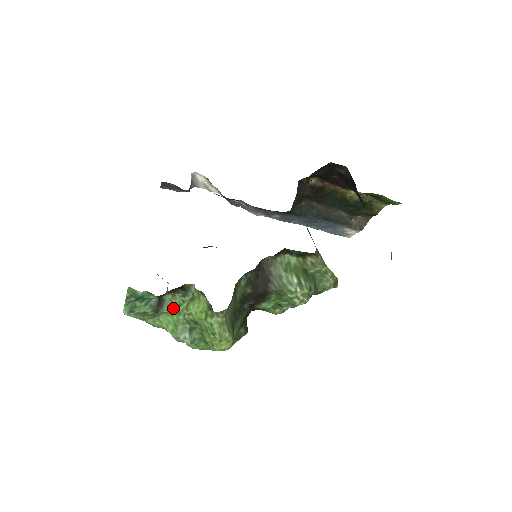
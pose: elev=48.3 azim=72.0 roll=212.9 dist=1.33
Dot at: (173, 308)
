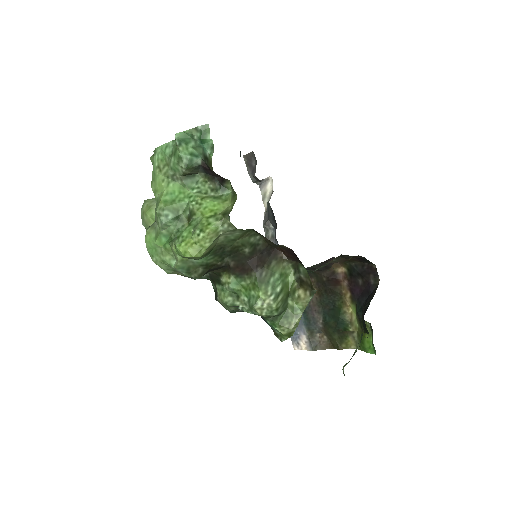
Dot at: (191, 189)
